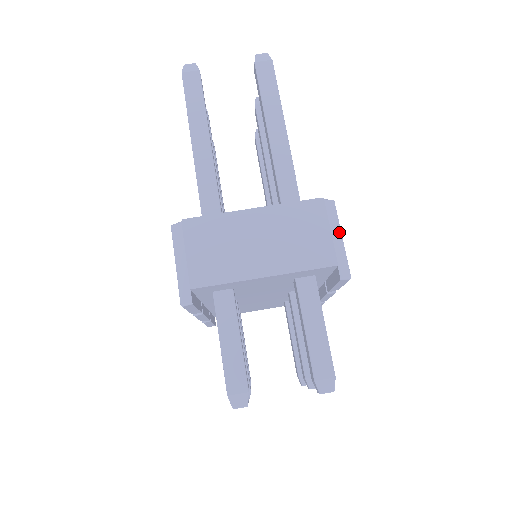
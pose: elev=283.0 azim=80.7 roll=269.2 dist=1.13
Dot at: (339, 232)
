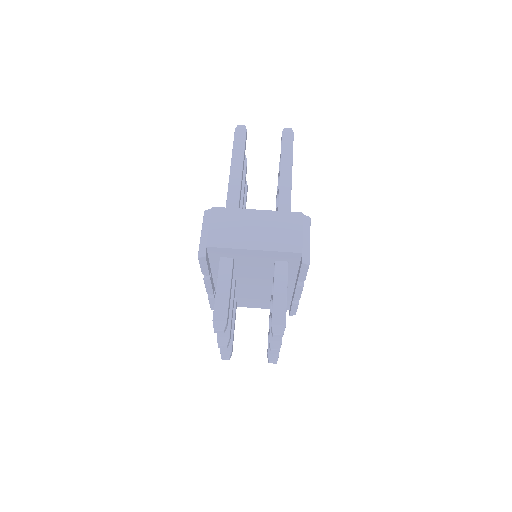
Dot at: (309, 236)
